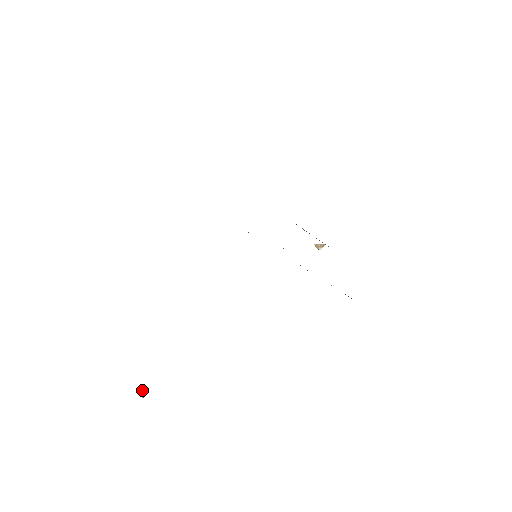
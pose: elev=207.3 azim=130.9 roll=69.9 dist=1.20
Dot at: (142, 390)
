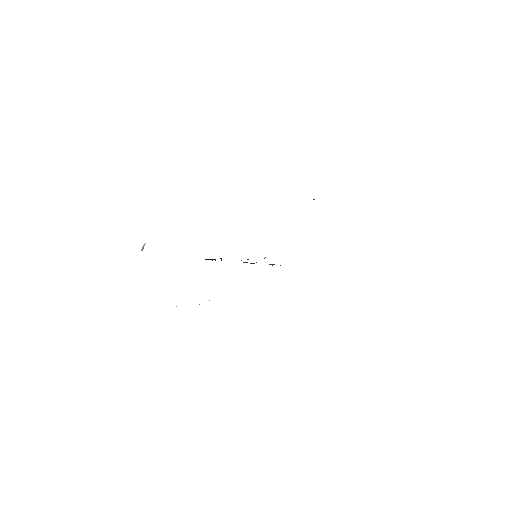
Dot at: occluded
